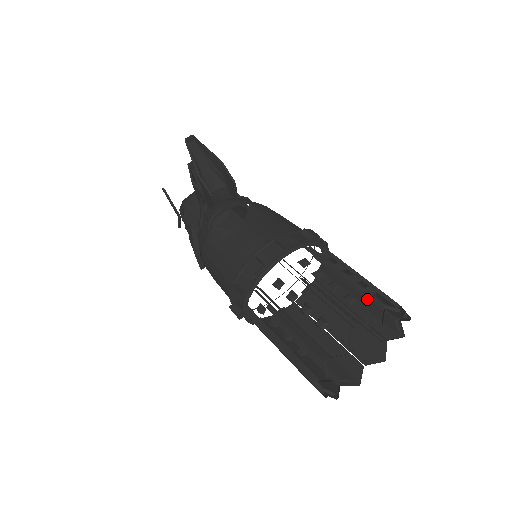
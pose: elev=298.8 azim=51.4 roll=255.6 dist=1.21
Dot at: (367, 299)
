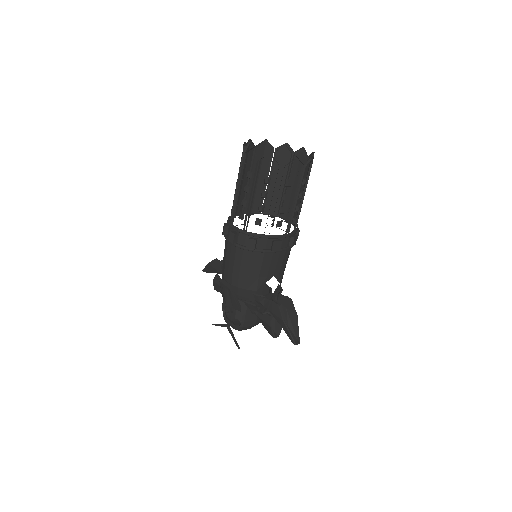
Dot at: (301, 183)
